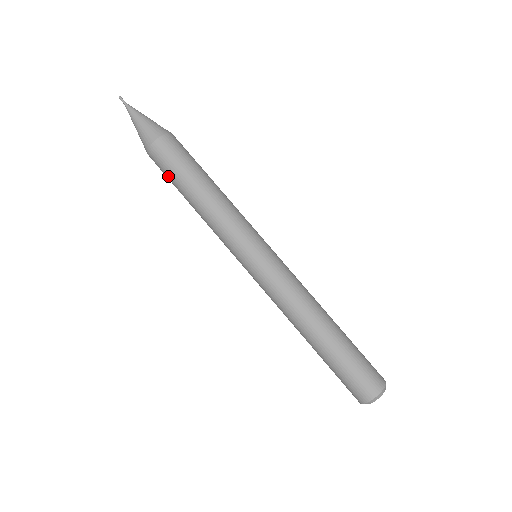
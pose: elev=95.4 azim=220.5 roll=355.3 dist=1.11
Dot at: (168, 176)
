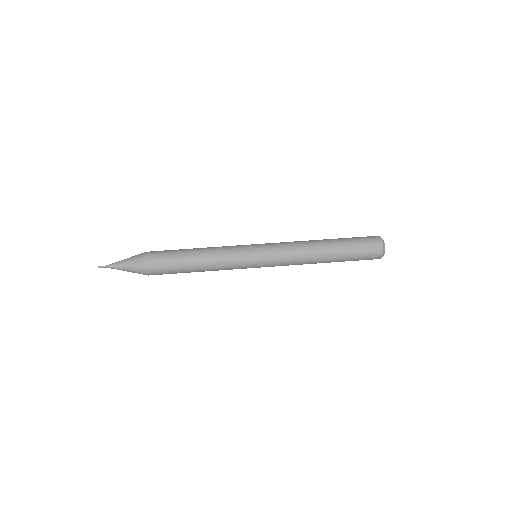
Dot at: (169, 259)
